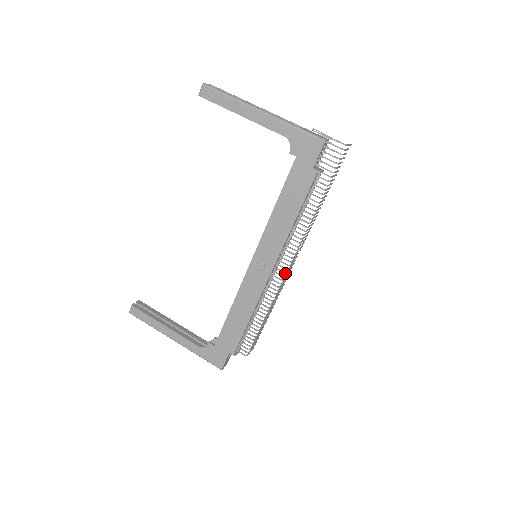
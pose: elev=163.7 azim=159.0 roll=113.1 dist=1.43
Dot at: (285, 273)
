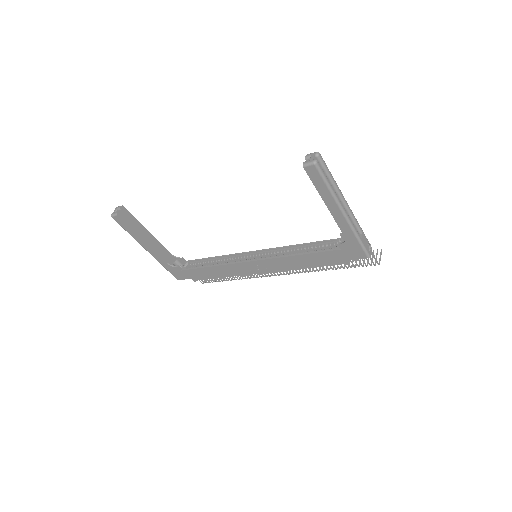
Dot at: (270, 276)
